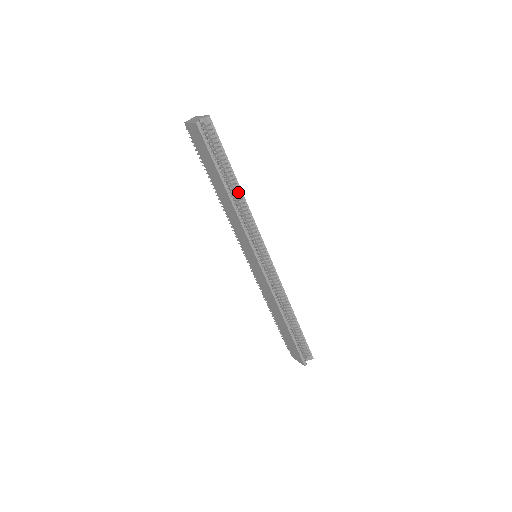
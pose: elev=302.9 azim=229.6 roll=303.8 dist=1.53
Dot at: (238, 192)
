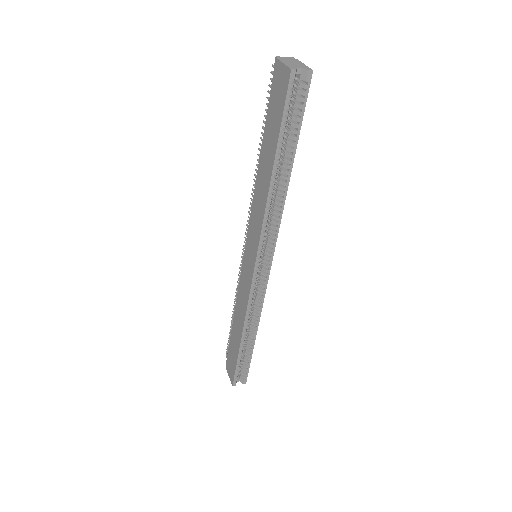
Dot at: (284, 181)
